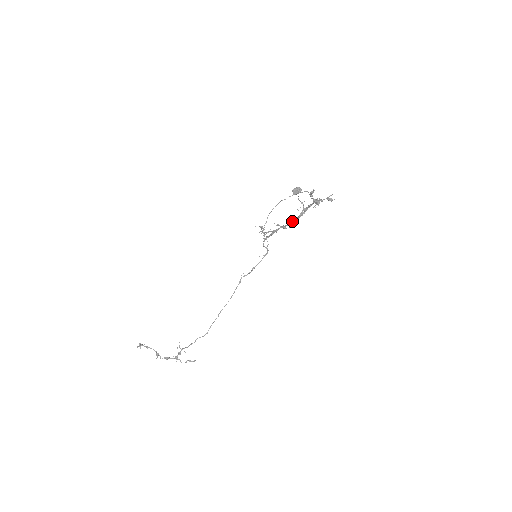
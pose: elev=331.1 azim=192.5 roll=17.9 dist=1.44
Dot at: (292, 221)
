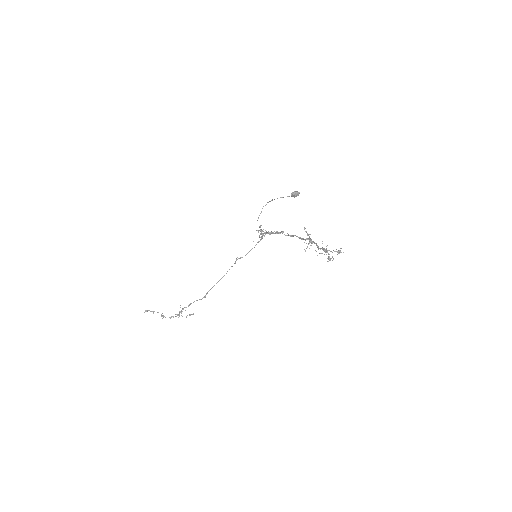
Dot at: (293, 236)
